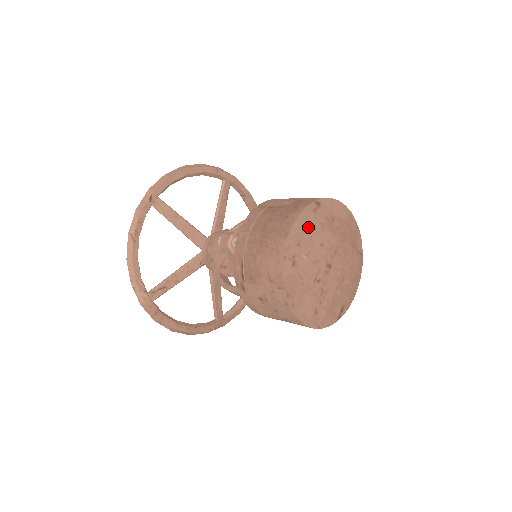
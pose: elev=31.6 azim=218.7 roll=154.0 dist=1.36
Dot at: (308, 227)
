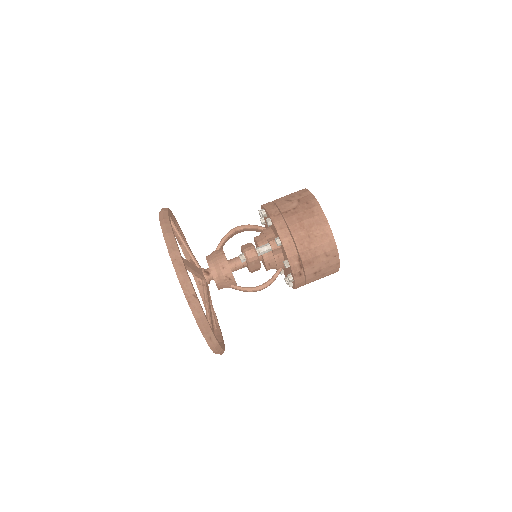
Dot at: occluded
